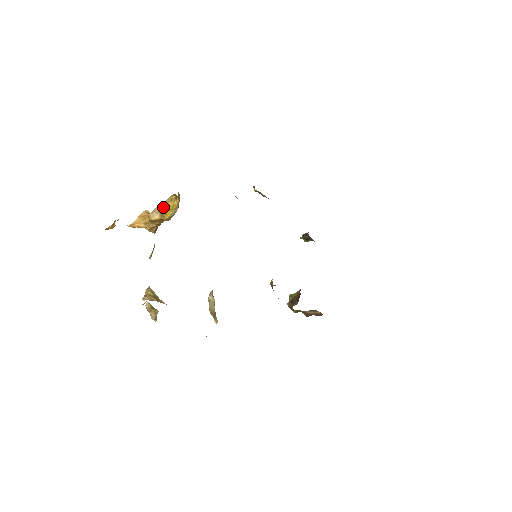
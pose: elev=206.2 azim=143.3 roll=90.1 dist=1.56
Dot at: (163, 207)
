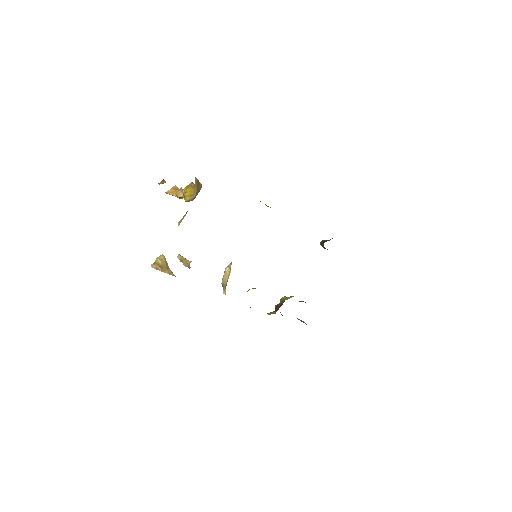
Dot at: (185, 190)
